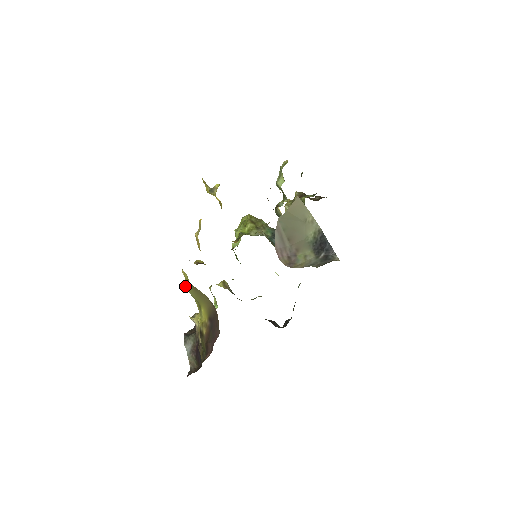
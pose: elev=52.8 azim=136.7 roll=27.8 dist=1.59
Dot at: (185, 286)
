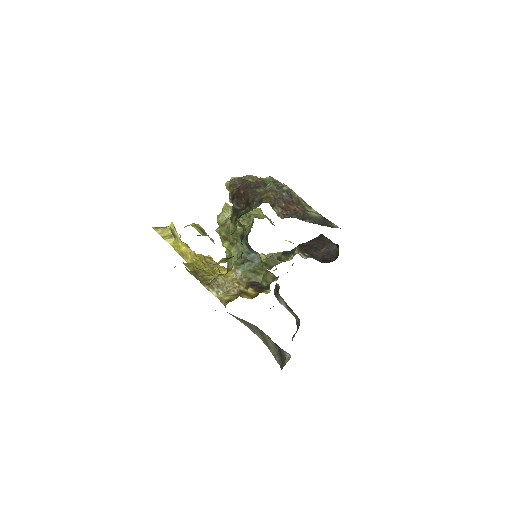
Dot at: occluded
